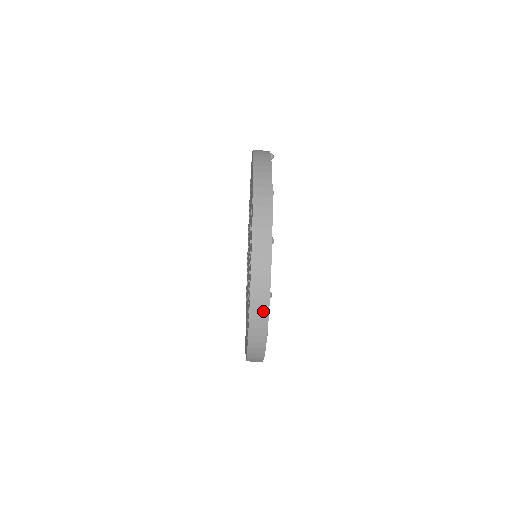
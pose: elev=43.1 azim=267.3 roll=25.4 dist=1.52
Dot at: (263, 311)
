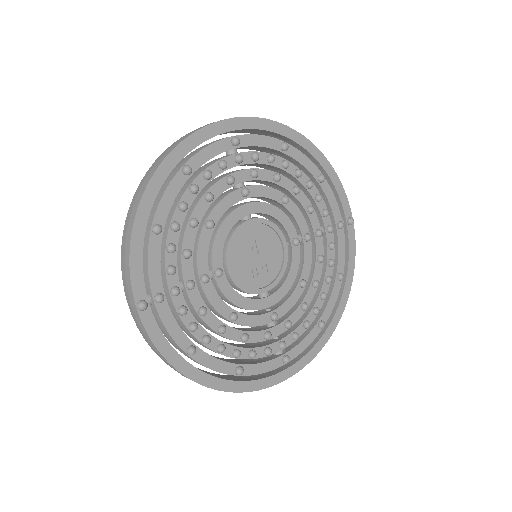
Dot at: occluded
